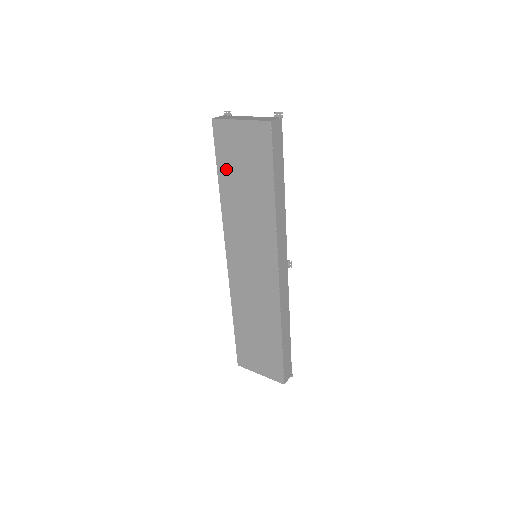
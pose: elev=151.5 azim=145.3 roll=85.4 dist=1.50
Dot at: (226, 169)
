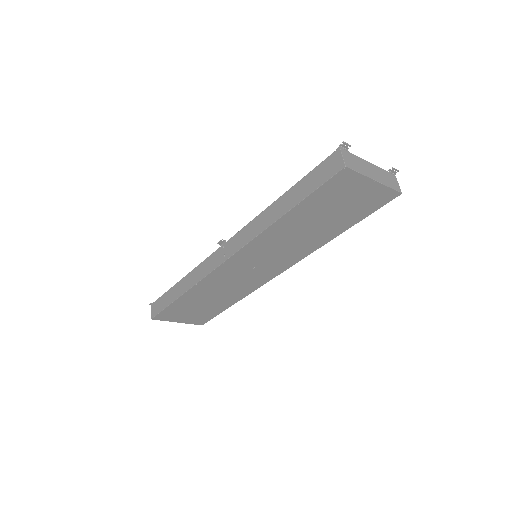
Dot at: (310, 207)
